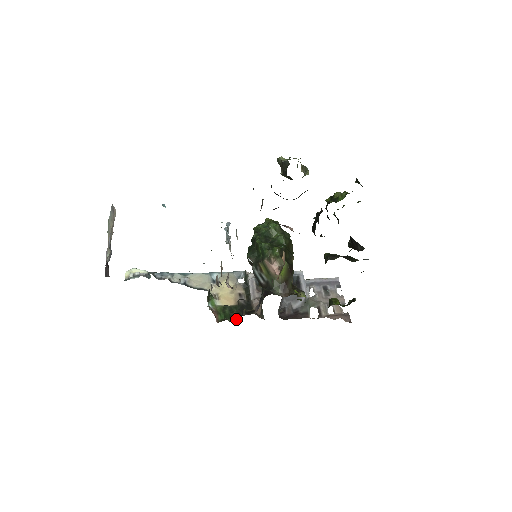
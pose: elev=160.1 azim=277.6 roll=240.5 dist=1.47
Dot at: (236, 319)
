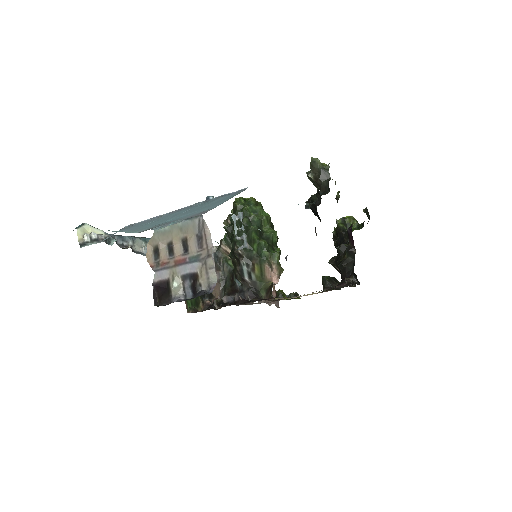
Dot at: (201, 306)
